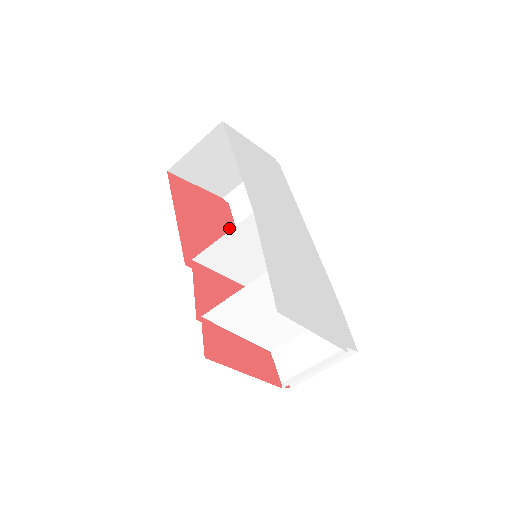
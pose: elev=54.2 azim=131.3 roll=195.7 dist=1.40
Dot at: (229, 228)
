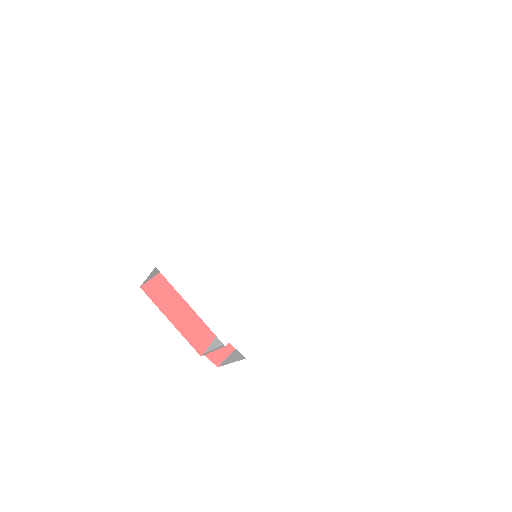
Dot at: occluded
